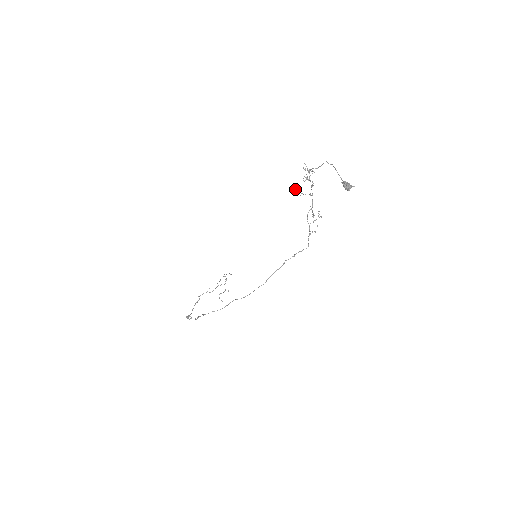
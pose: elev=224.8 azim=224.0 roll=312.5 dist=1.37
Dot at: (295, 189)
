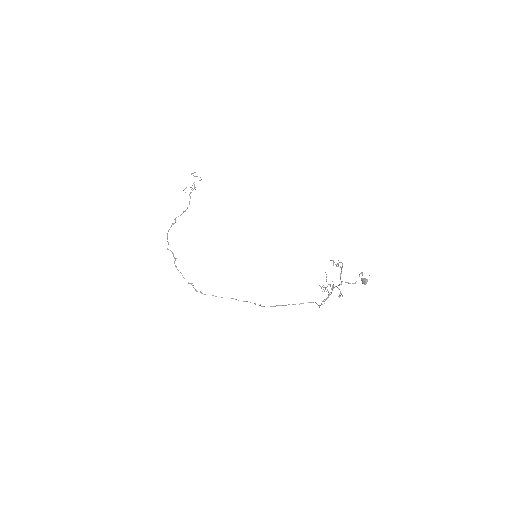
Dot at: occluded
